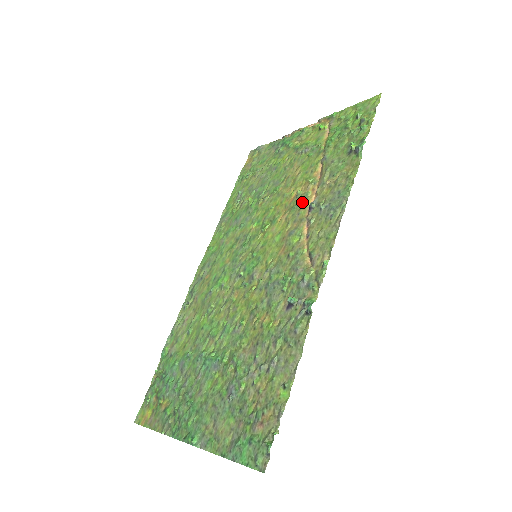
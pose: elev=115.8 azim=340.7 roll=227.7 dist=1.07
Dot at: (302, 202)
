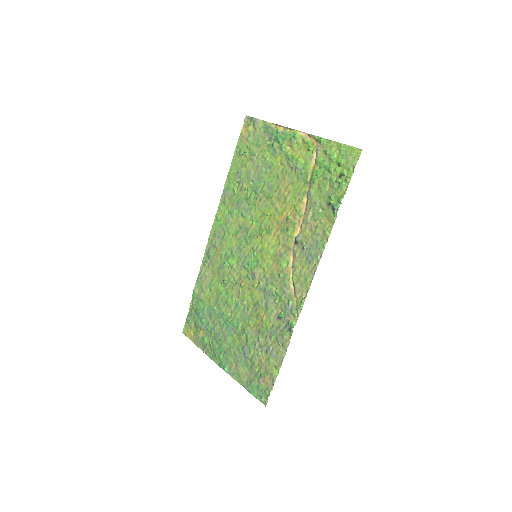
Dot at: (290, 229)
